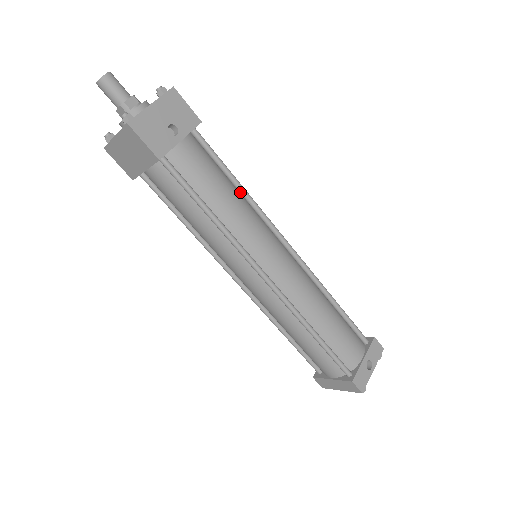
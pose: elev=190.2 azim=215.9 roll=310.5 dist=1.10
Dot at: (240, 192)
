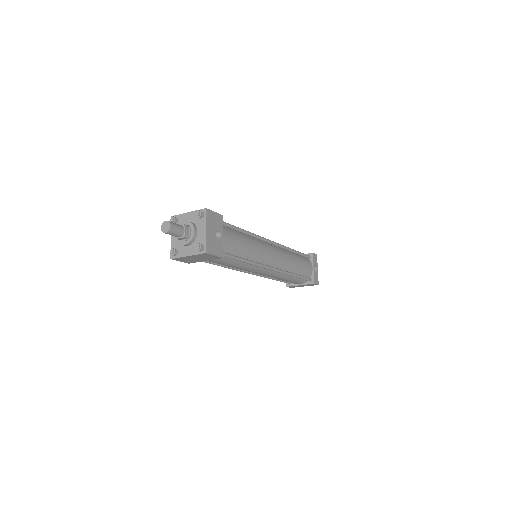
Dot at: (246, 235)
